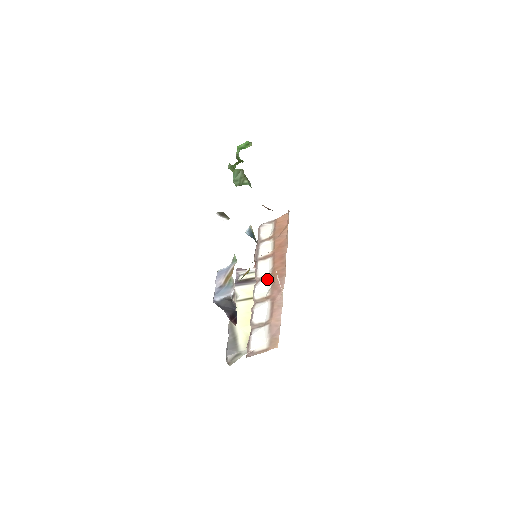
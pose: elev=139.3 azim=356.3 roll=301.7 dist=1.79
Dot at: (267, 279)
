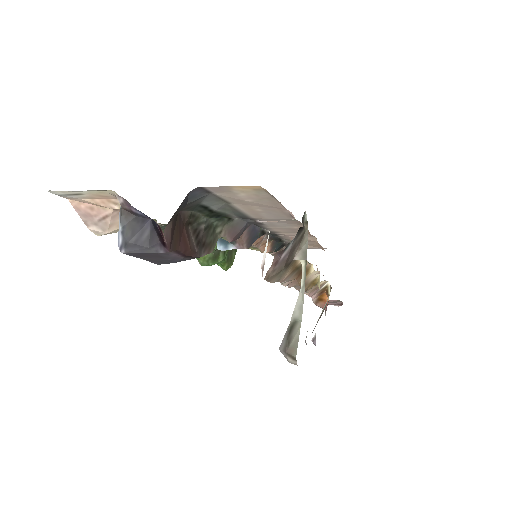
Dot at: occluded
